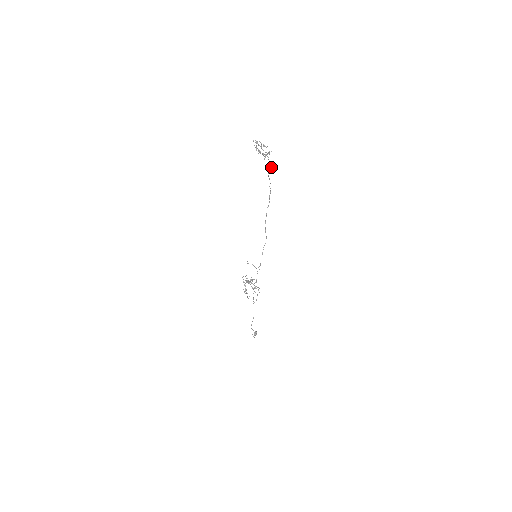
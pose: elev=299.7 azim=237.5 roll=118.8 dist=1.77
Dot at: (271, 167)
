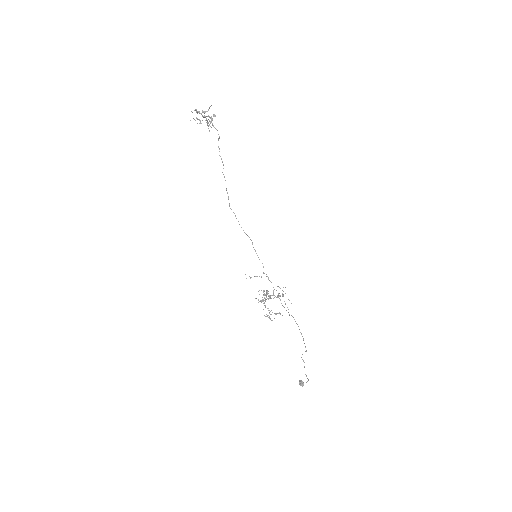
Dot at: occluded
